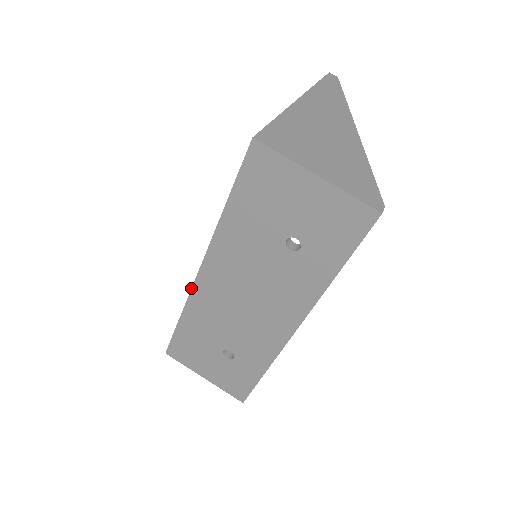
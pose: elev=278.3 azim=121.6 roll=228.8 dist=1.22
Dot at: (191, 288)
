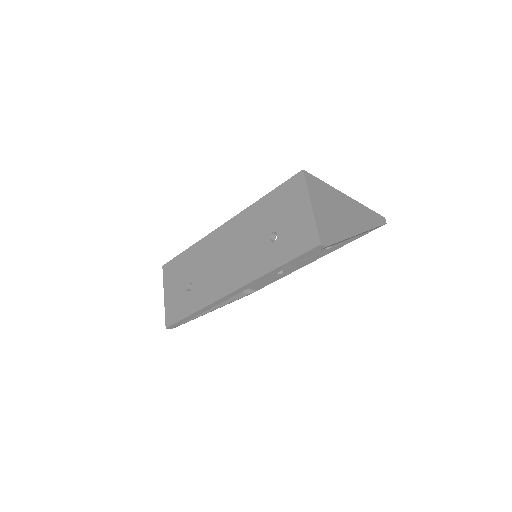
Dot at: (211, 232)
